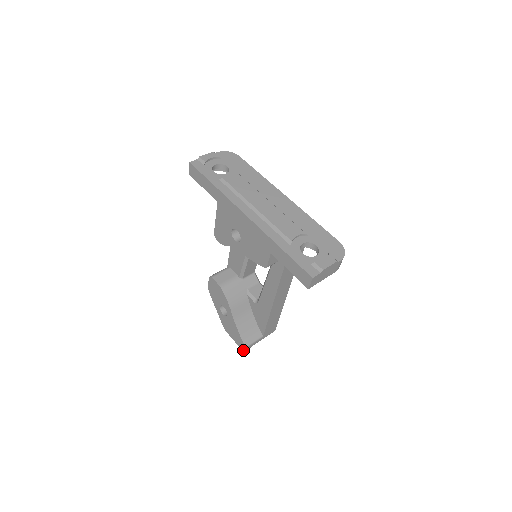
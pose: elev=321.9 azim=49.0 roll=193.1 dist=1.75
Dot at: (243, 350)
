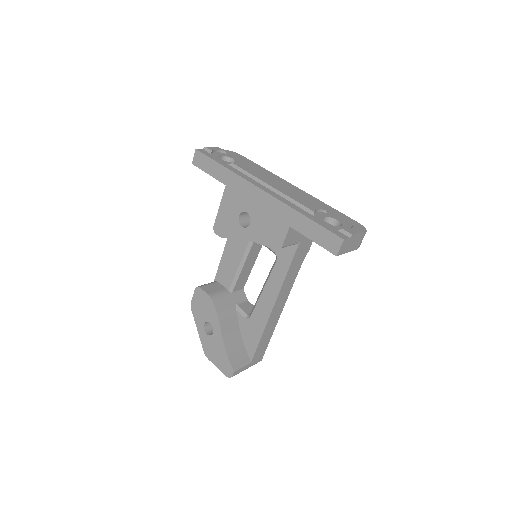
Dot at: (229, 376)
